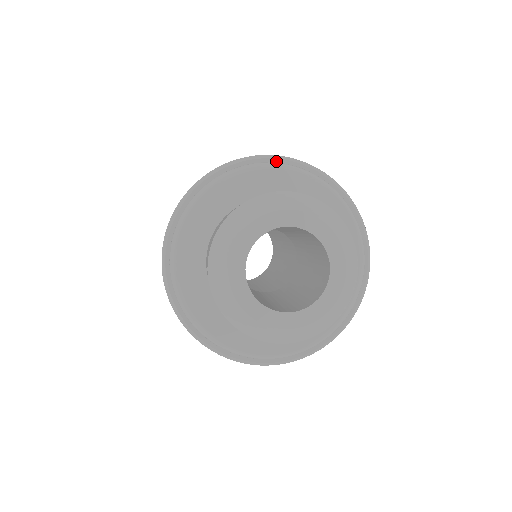
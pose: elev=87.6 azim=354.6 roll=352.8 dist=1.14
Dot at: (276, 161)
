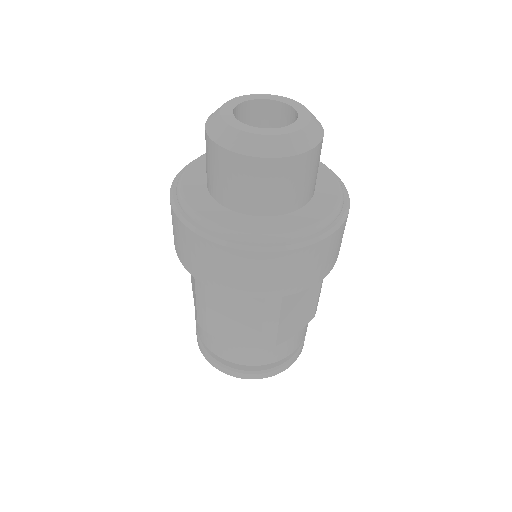
Dot at: occluded
